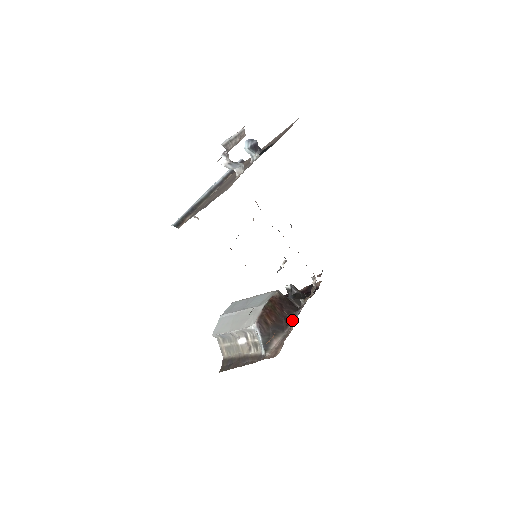
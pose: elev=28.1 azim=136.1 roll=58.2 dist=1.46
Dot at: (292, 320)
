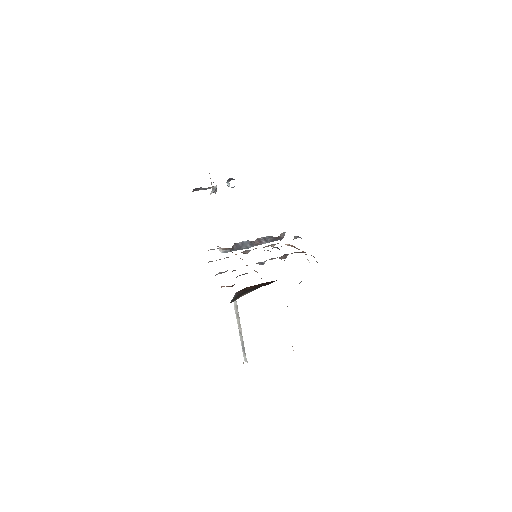
Dot at: occluded
